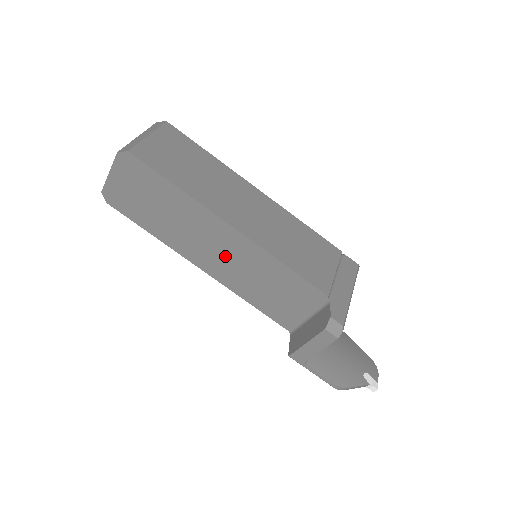
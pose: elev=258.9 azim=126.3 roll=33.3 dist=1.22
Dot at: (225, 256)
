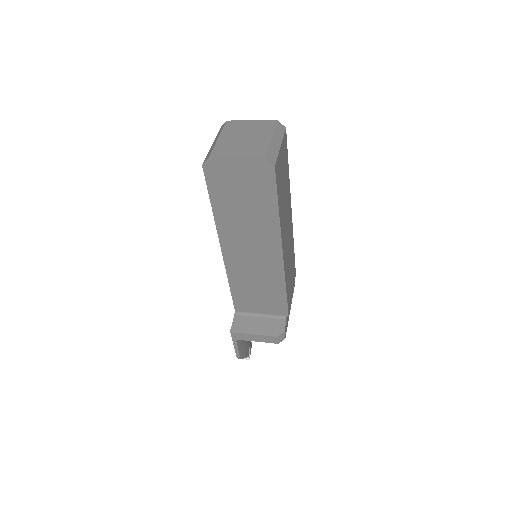
Dot at: (252, 259)
